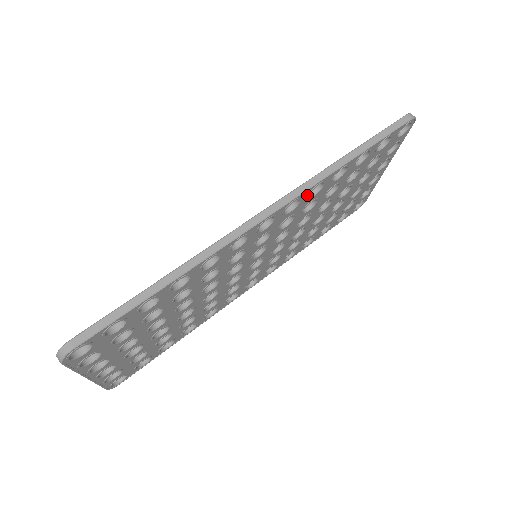
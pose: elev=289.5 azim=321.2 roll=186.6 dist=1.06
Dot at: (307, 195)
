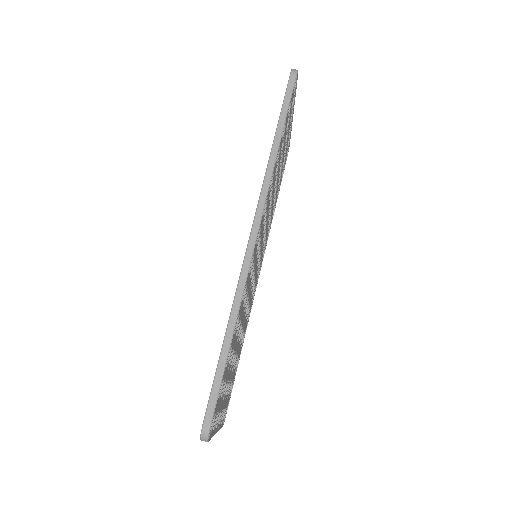
Dot at: (269, 191)
